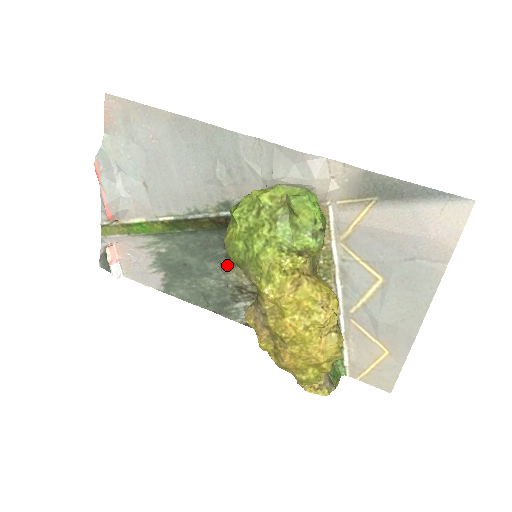
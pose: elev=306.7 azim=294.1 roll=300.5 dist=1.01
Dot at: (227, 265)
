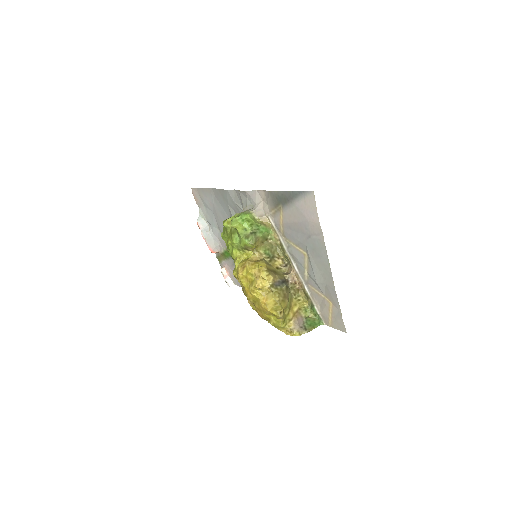
Dot at: occluded
